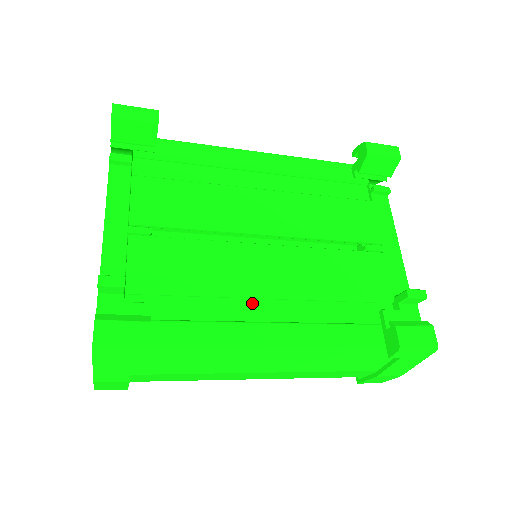
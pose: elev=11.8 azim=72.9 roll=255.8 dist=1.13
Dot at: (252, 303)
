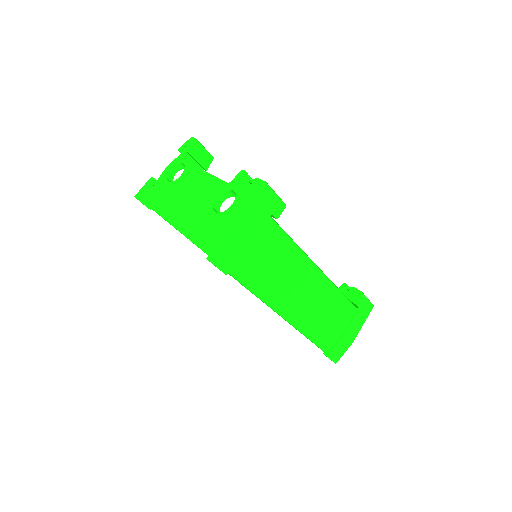
Dot at: occluded
